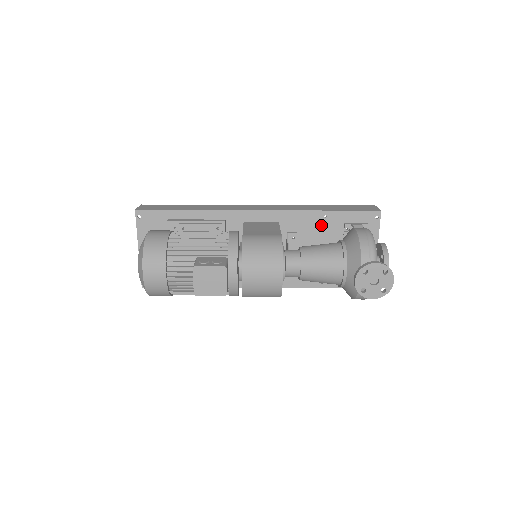
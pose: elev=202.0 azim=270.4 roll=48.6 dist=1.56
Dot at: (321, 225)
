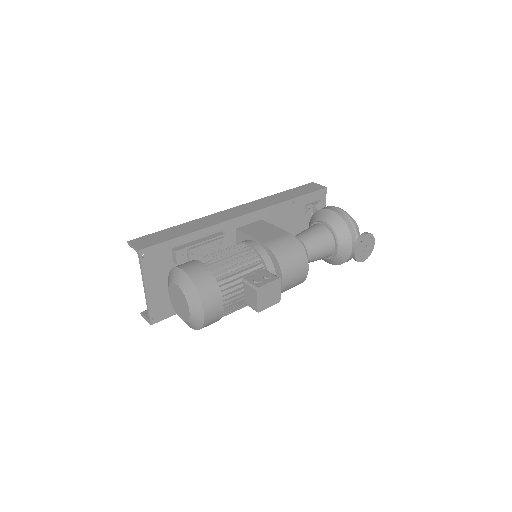
Dot at: (290, 212)
